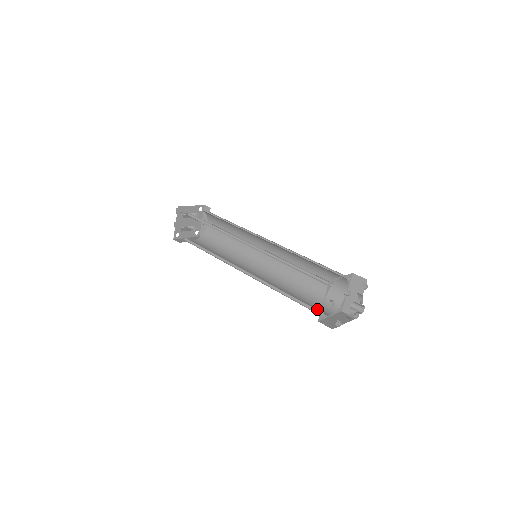
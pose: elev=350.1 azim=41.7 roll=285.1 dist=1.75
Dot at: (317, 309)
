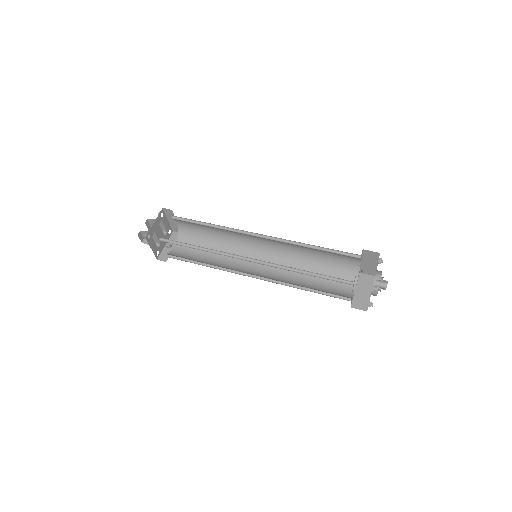
Dot at: occluded
